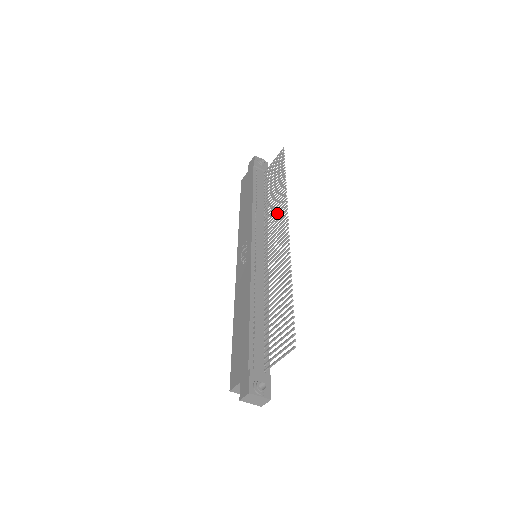
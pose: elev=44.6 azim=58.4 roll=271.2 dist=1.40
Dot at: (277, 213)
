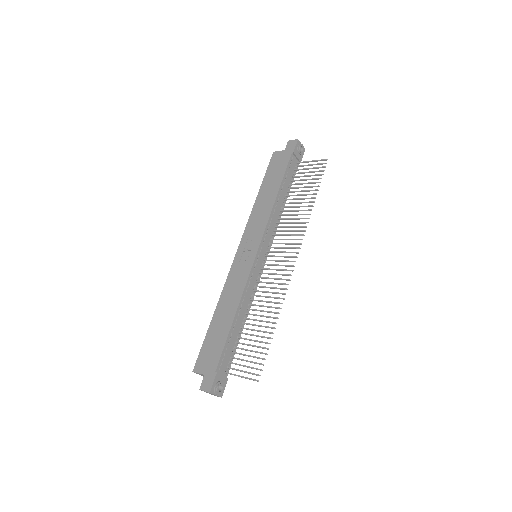
Dot at: (292, 231)
